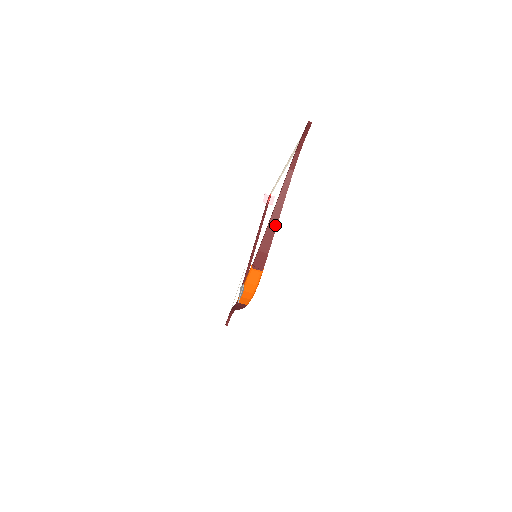
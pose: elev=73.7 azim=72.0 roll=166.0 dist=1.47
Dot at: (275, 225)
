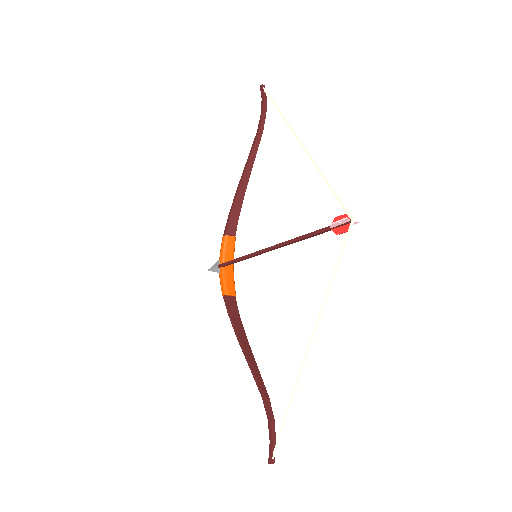
Dot at: (244, 342)
